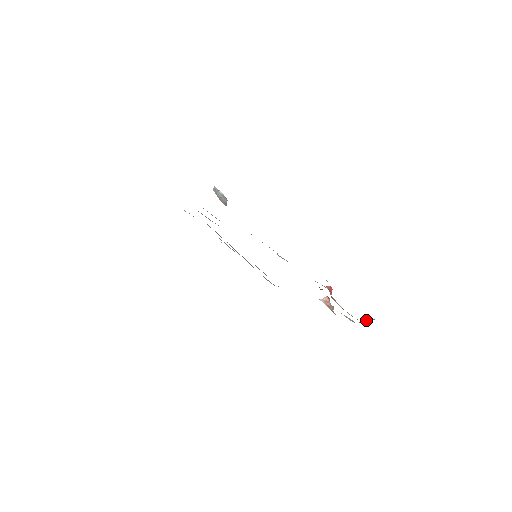
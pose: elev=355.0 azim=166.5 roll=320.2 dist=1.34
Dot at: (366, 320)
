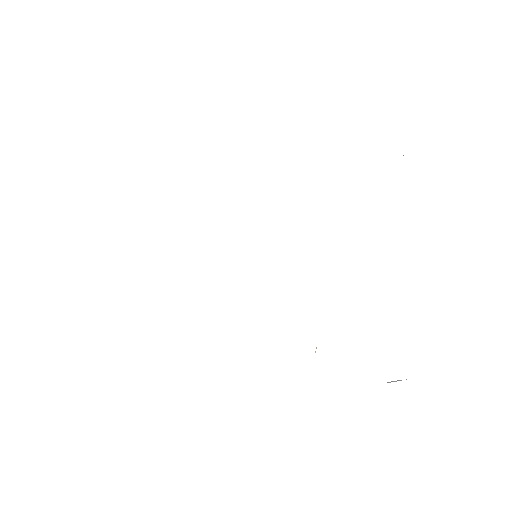
Dot at: occluded
